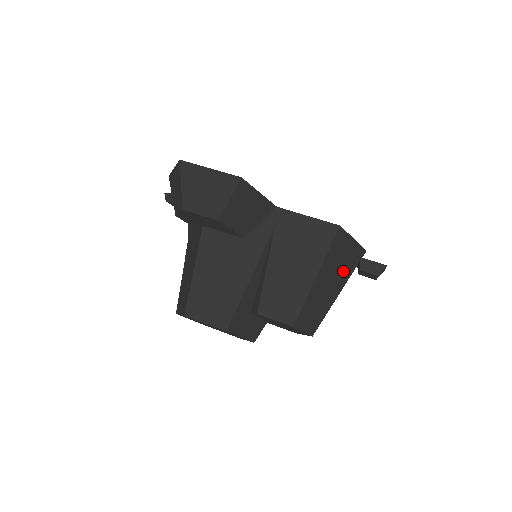
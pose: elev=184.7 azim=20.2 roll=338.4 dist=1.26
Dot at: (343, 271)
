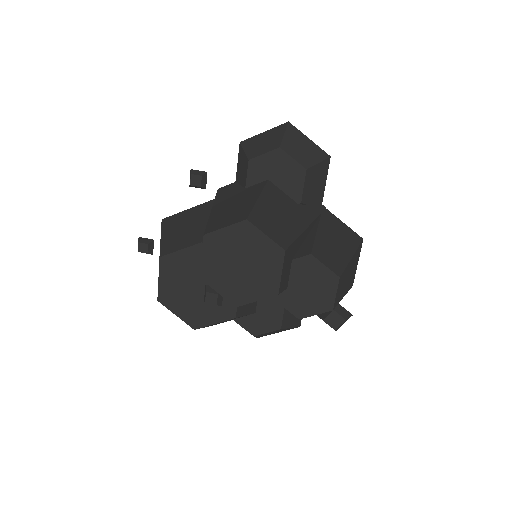
Dot at: (350, 280)
